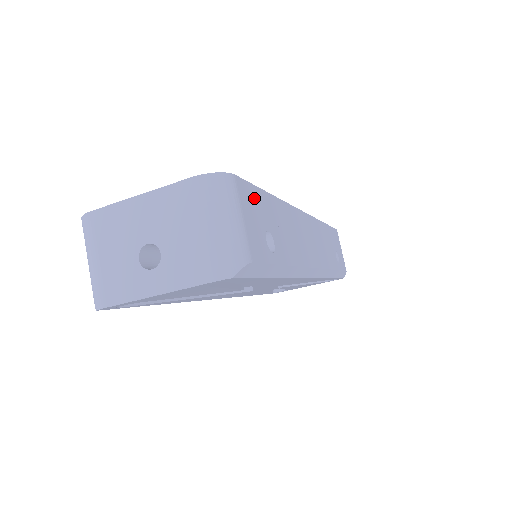
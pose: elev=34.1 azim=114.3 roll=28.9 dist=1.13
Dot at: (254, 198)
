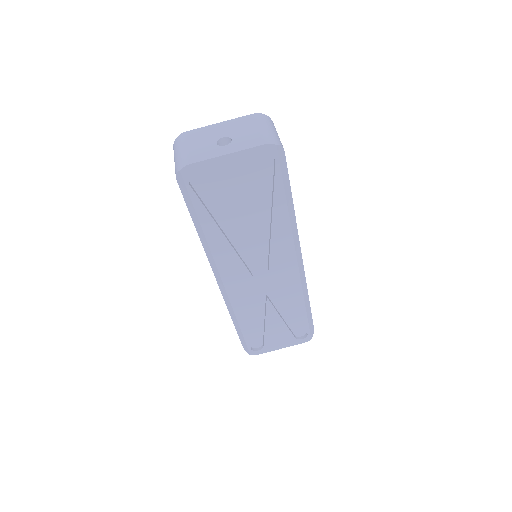
Dot at: occluded
